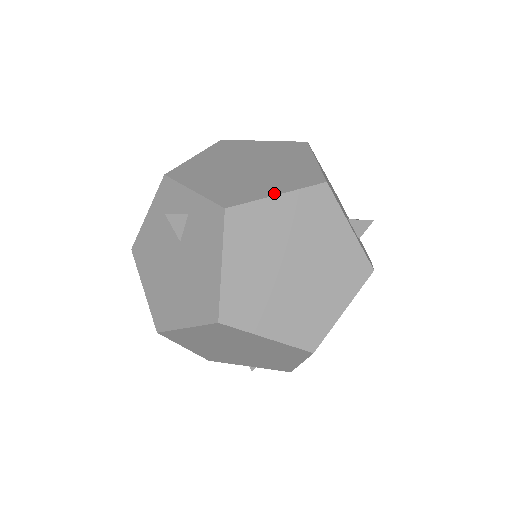
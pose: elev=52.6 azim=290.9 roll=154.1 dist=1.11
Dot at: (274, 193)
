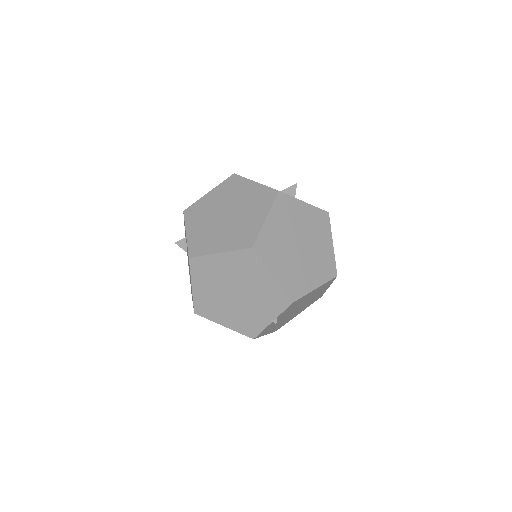
Dot at: (208, 193)
